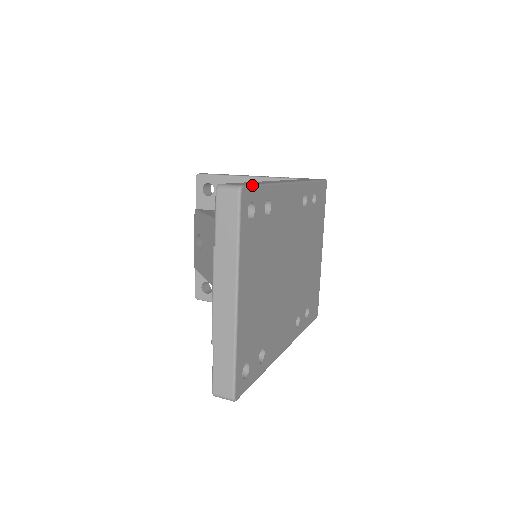
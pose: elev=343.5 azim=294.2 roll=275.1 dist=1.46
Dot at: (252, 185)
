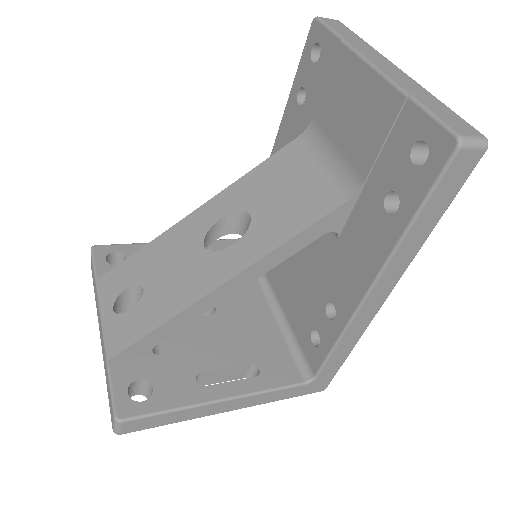
Dot at: occluded
